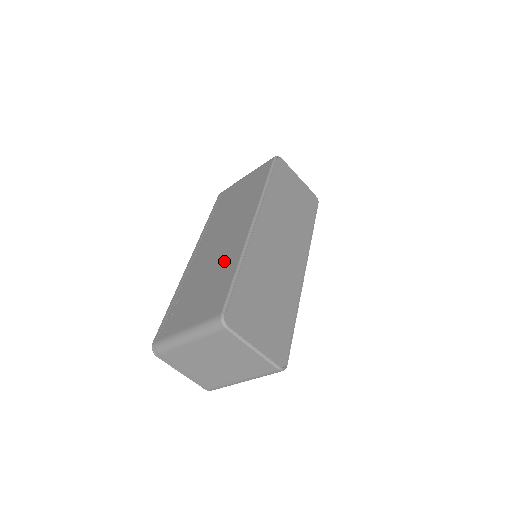
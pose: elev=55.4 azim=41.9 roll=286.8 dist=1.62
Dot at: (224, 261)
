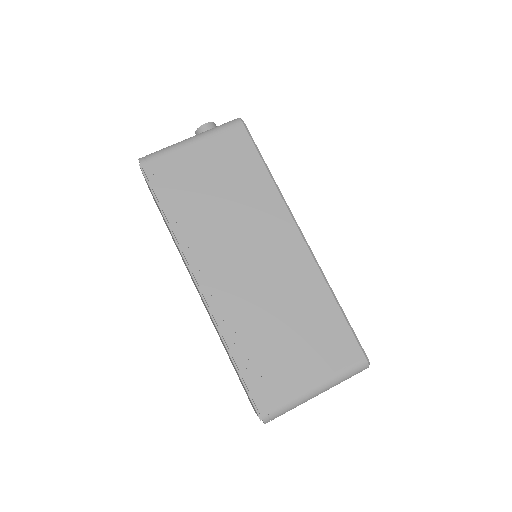
Dot at: (300, 293)
